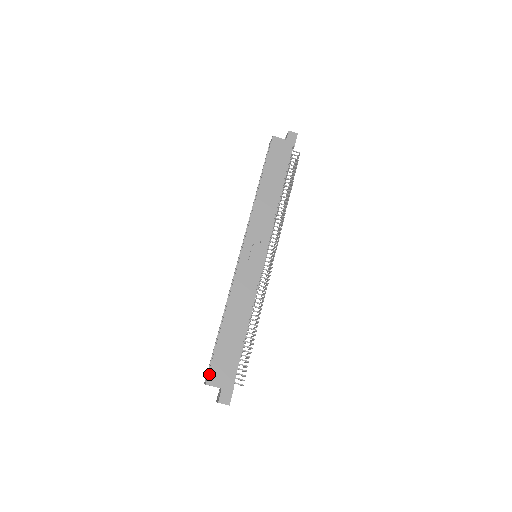
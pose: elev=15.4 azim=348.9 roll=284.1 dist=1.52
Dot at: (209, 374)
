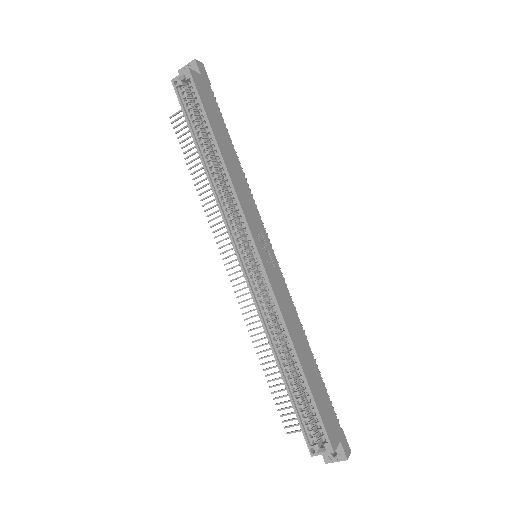
Dot at: (329, 437)
